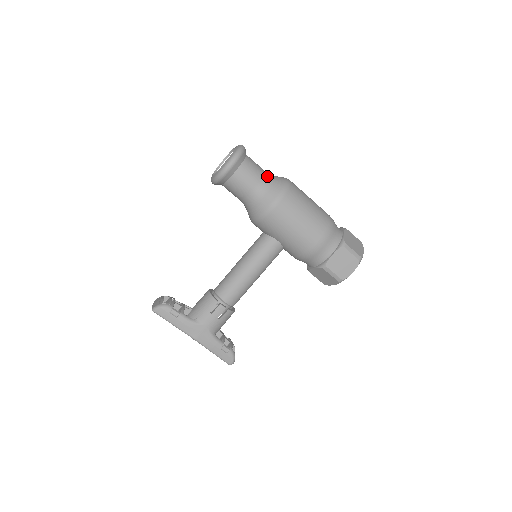
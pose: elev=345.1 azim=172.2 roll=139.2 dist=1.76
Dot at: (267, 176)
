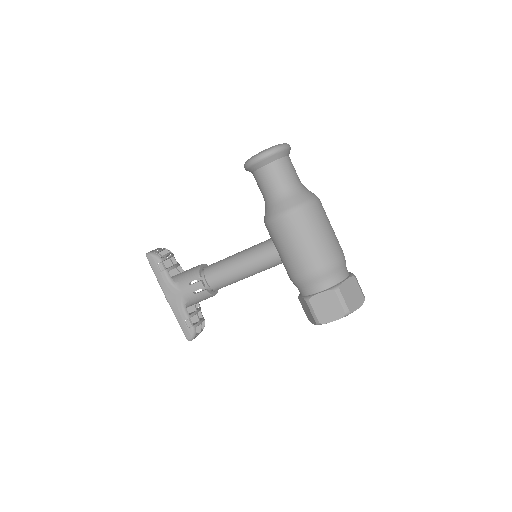
Dot at: (295, 185)
